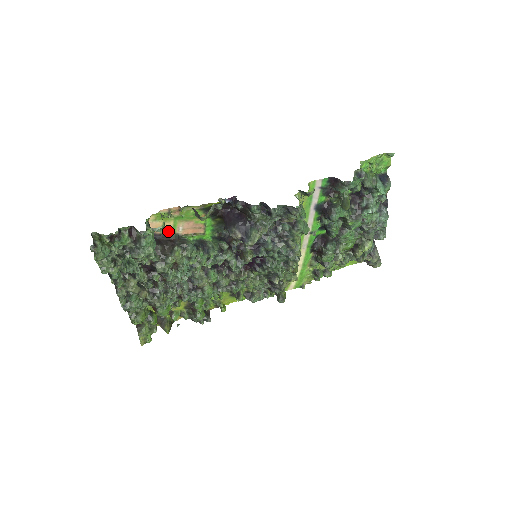
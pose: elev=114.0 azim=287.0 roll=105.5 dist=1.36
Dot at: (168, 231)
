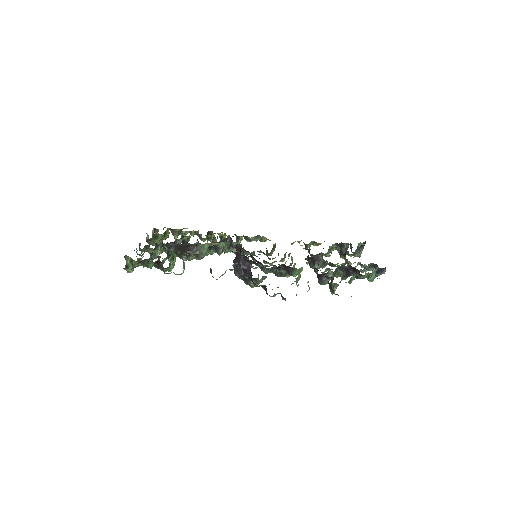
Dot at: occluded
